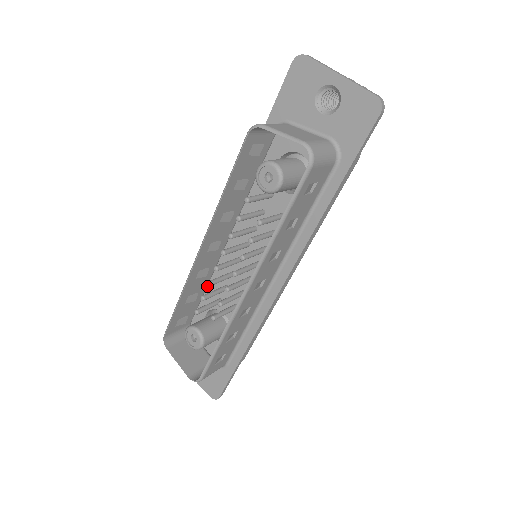
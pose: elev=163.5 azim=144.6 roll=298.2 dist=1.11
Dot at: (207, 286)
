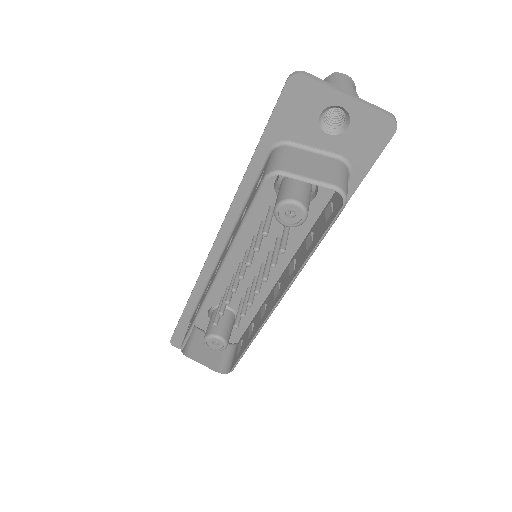
Dot at: (205, 289)
